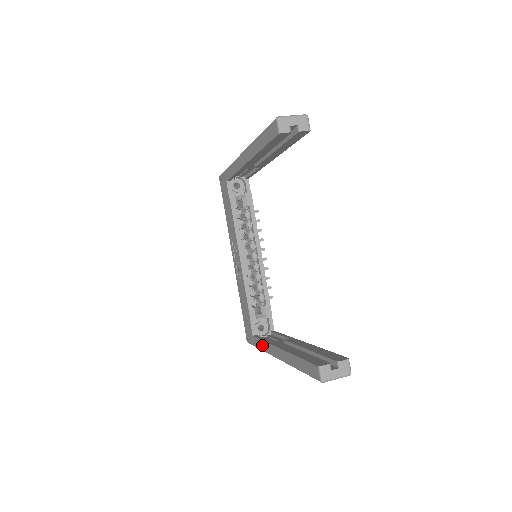
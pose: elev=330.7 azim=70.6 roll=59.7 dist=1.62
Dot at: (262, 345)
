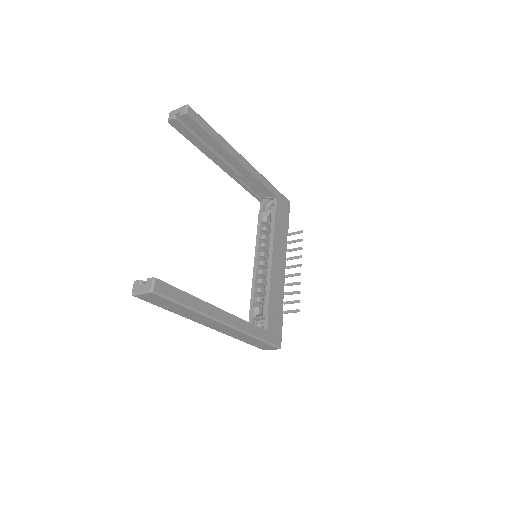
Dot at: occluded
